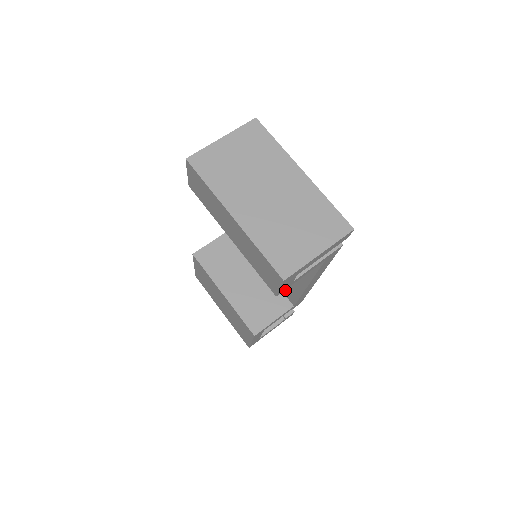
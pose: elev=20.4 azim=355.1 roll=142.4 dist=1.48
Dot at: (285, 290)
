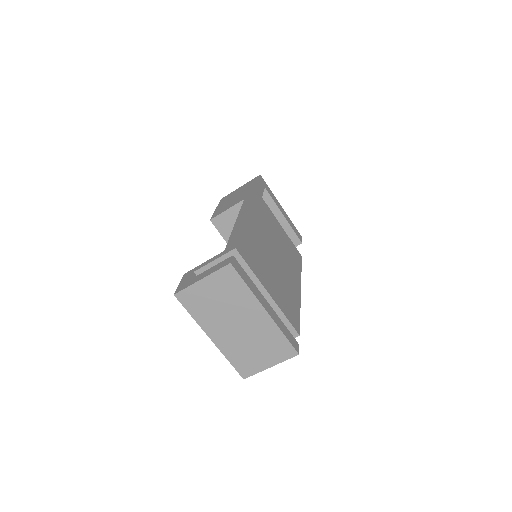
Dot at: occluded
